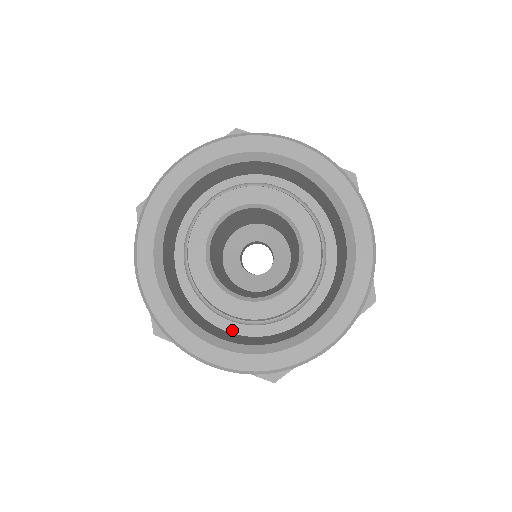
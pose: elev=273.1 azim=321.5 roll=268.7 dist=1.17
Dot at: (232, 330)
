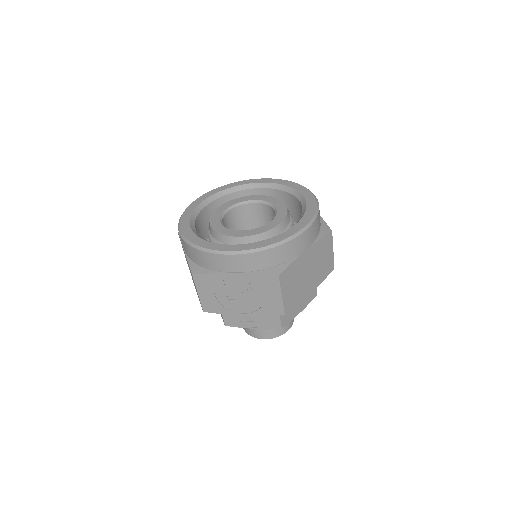
Dot at: occluded
